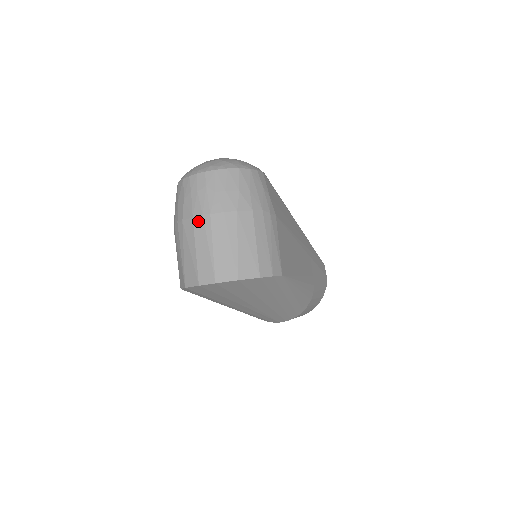
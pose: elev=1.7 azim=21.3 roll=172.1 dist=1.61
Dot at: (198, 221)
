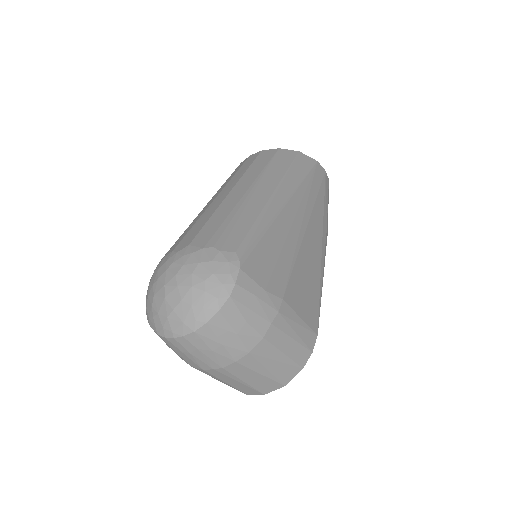
Dot at: (212, 372)
